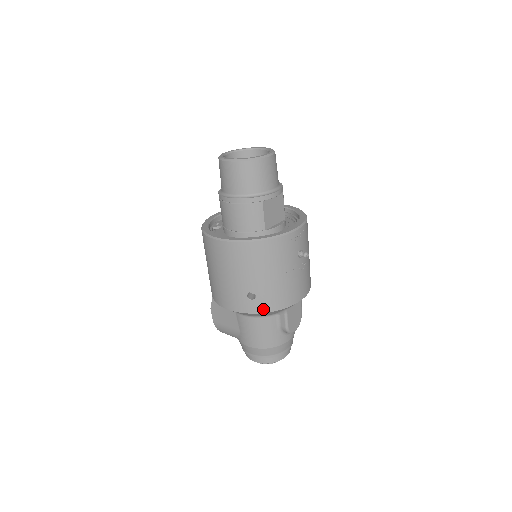
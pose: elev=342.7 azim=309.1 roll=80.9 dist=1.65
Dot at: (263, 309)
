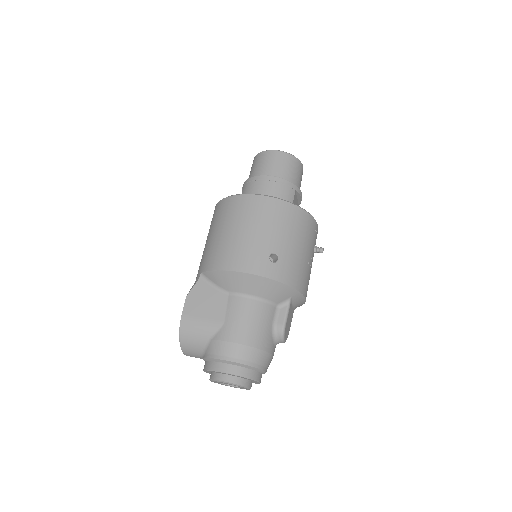
Dot at: (281, 277)
